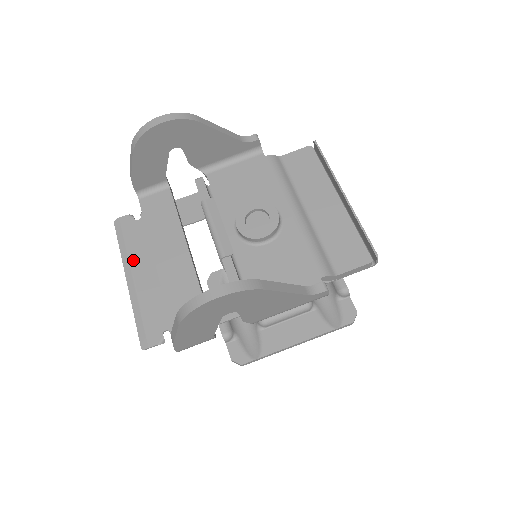
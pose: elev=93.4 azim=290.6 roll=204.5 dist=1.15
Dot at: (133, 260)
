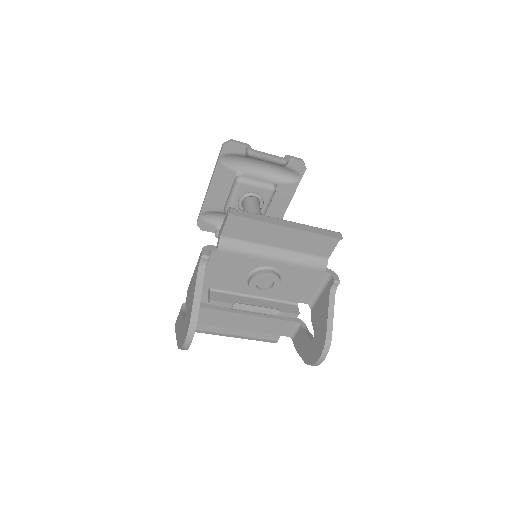
Dot at: (222, 332)
